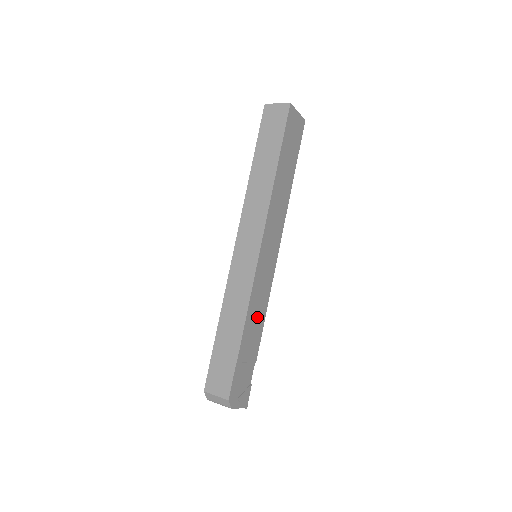
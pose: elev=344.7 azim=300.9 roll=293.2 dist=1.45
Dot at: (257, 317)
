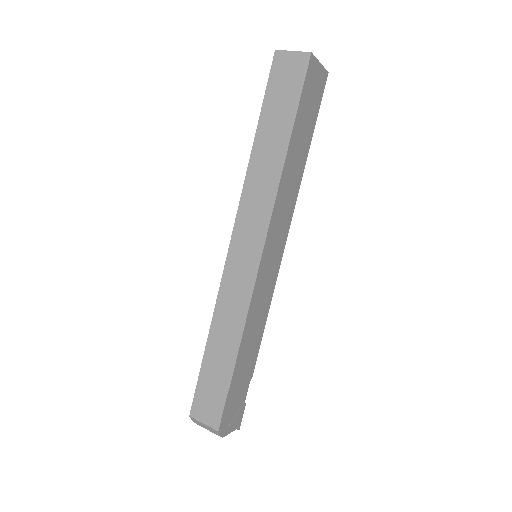
Dot at: (255, 332)
